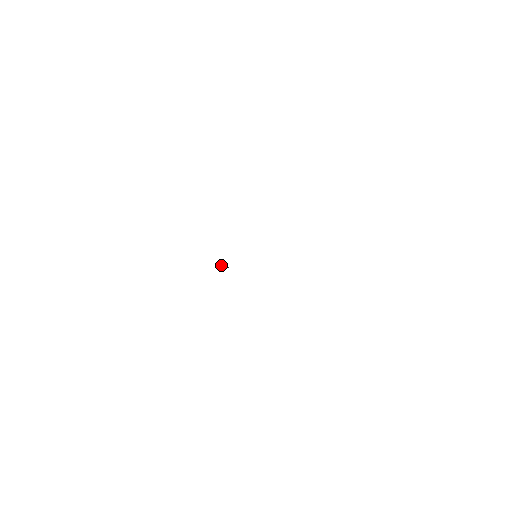
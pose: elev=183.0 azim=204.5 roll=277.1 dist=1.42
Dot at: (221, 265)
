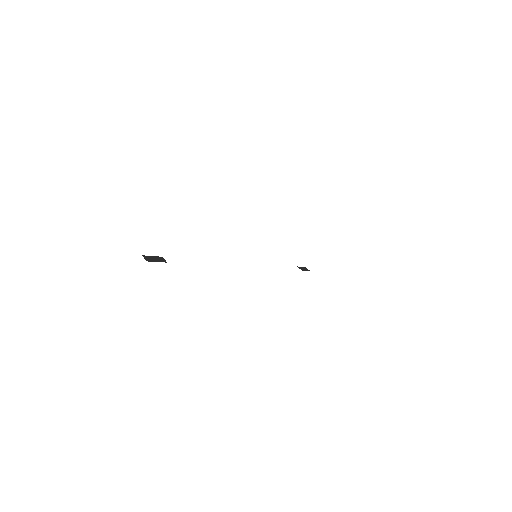
Dot at: occluded
